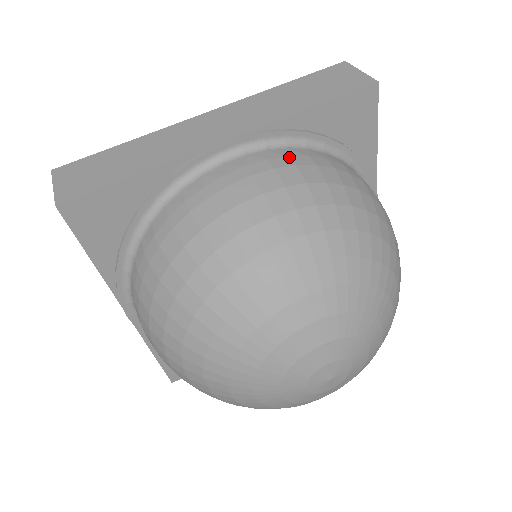
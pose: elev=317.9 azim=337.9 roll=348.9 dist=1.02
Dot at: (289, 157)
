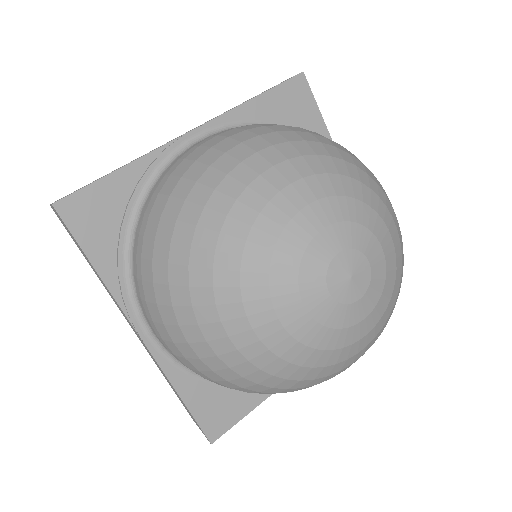
Dot at: occluded
